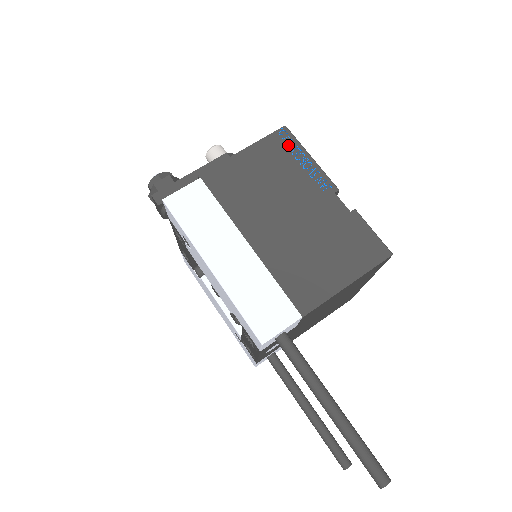
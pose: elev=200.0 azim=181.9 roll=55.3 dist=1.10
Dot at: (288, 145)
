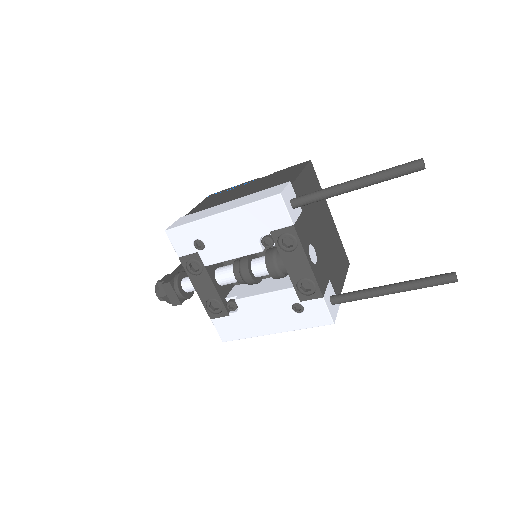
Dot at: (217, 194)
